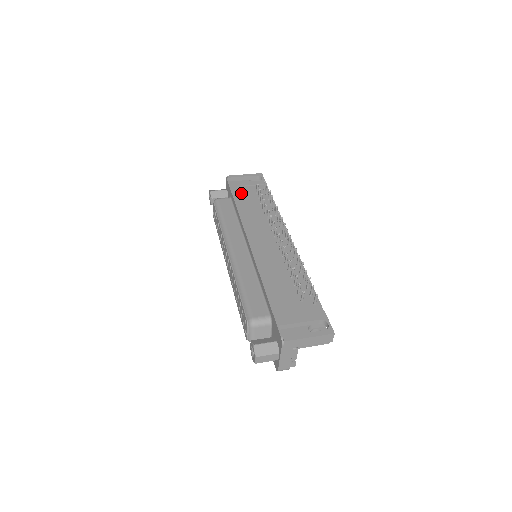
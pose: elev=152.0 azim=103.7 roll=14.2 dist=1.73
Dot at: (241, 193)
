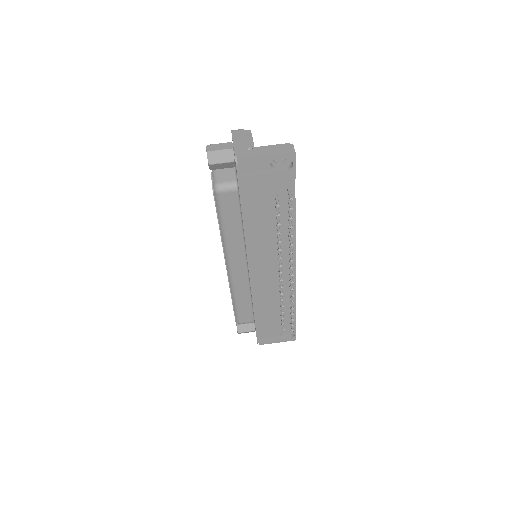
Dot at: (253, 197)
